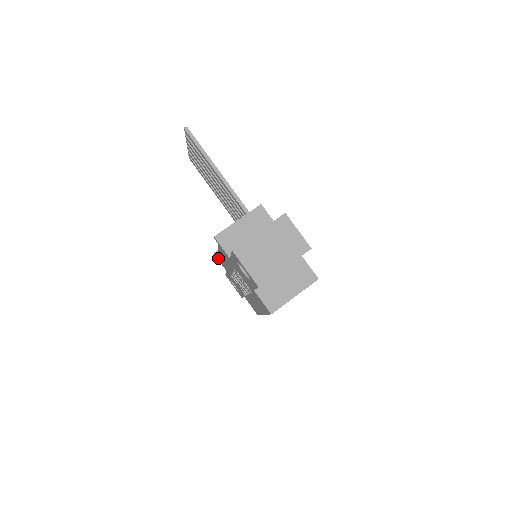
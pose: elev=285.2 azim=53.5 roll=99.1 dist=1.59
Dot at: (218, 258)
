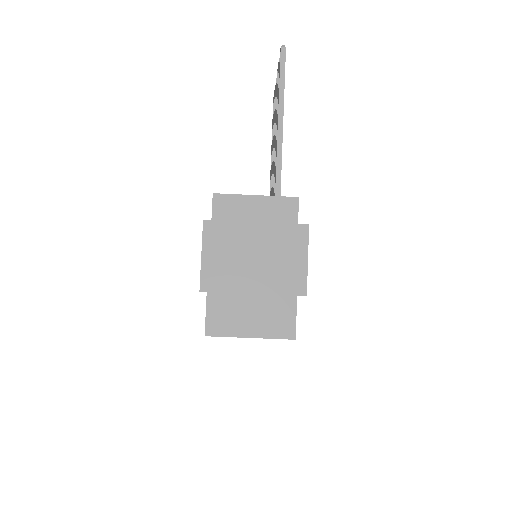
Dot at: occluded
